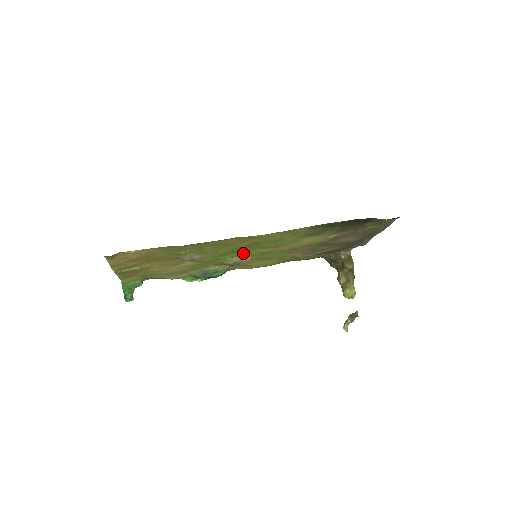
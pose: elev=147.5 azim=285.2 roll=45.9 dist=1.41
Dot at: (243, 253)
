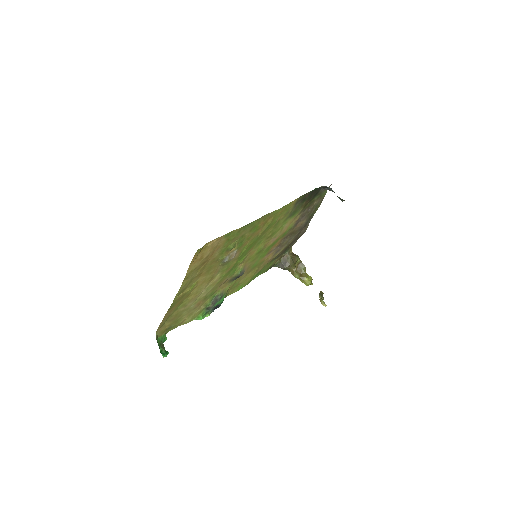
Dot at: (249, 254)
